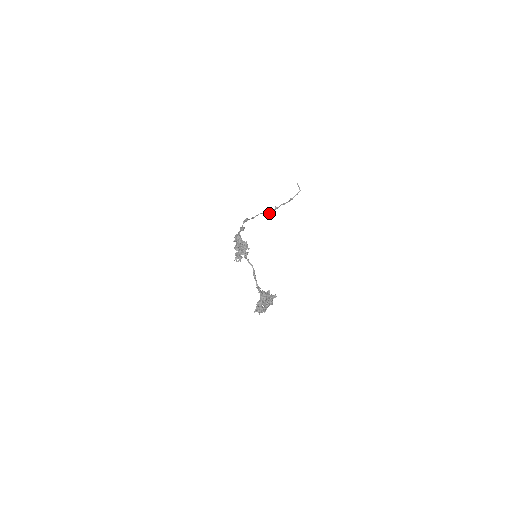
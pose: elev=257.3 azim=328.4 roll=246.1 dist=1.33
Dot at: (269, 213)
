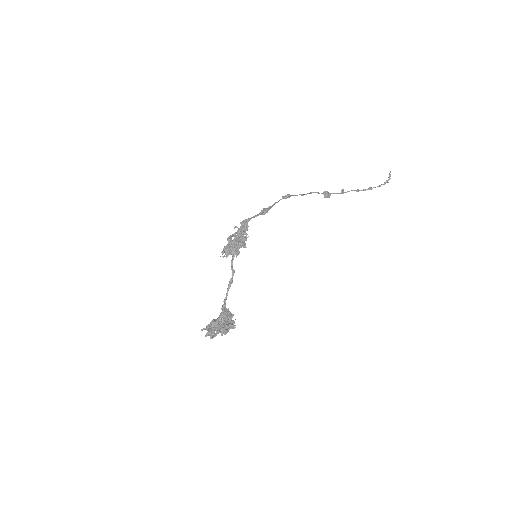
Dot at: (329, 195)
